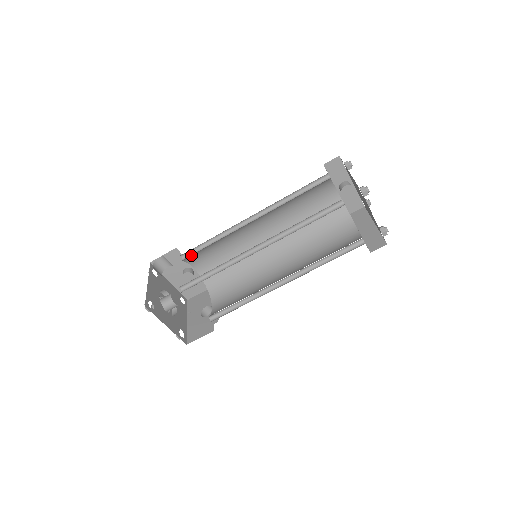
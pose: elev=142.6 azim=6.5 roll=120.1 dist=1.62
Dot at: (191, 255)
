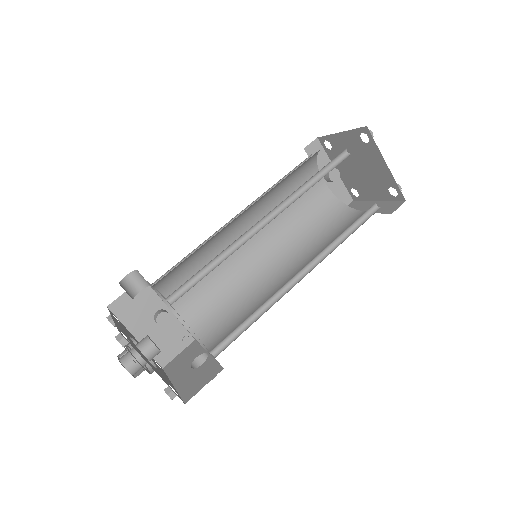
Dot at: (167, 278)
